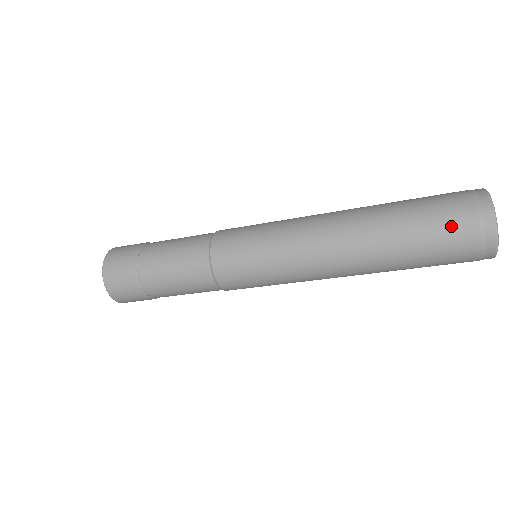
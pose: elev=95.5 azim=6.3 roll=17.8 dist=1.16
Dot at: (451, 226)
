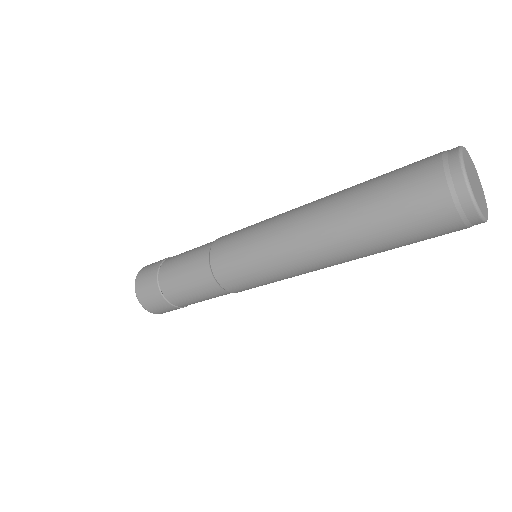
Dot at: (415, 175)
